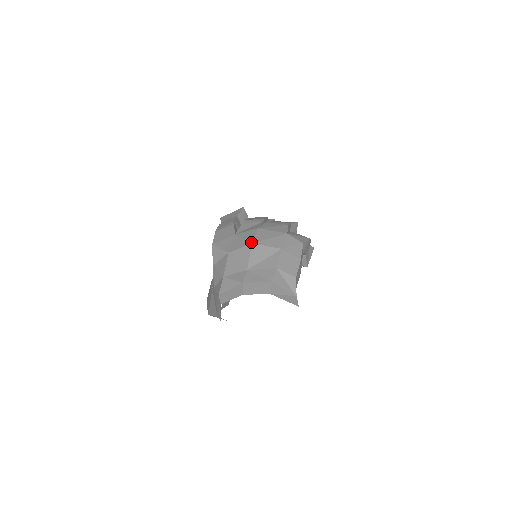
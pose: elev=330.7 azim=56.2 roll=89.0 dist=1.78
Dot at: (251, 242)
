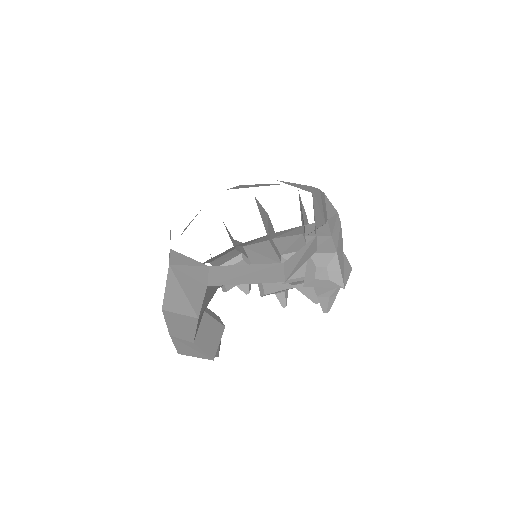
Dot at: occluded
